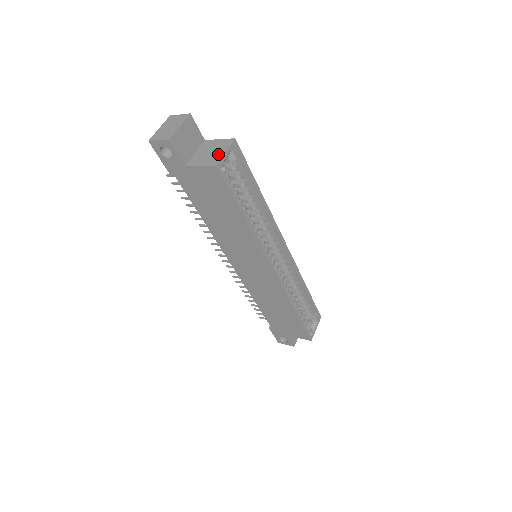
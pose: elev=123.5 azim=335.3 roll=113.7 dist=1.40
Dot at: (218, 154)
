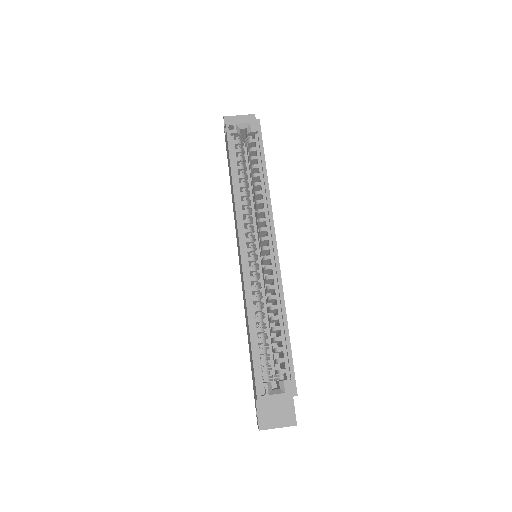
Dot at: occluded
